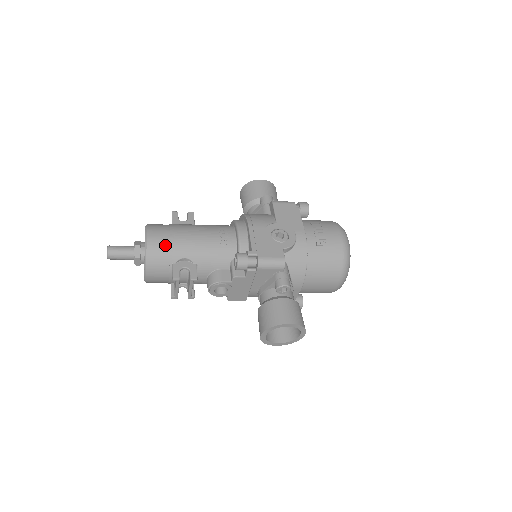
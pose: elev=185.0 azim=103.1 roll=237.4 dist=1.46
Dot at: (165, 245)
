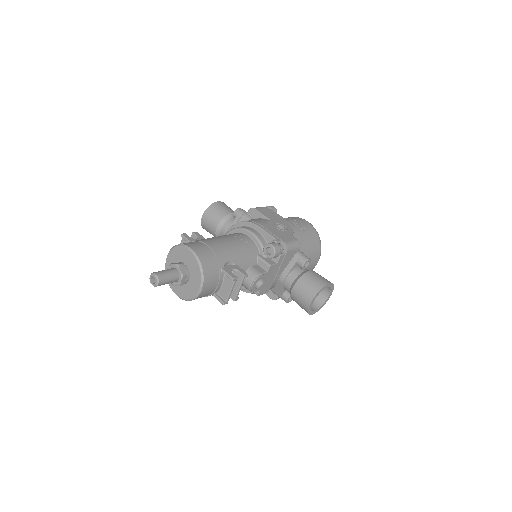
Dot at: (210, 254)
